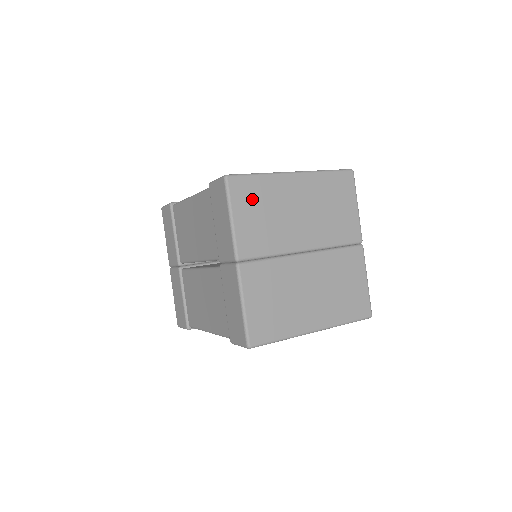
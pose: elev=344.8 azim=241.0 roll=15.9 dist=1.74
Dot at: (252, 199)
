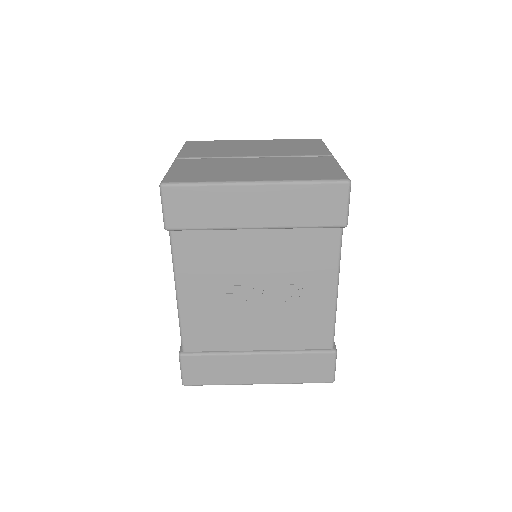
Dot at: occluded
